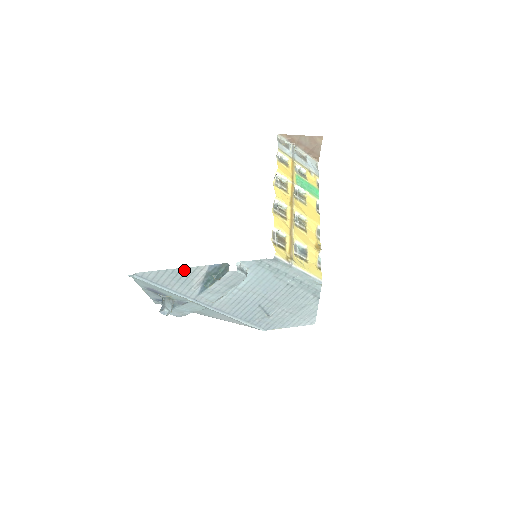
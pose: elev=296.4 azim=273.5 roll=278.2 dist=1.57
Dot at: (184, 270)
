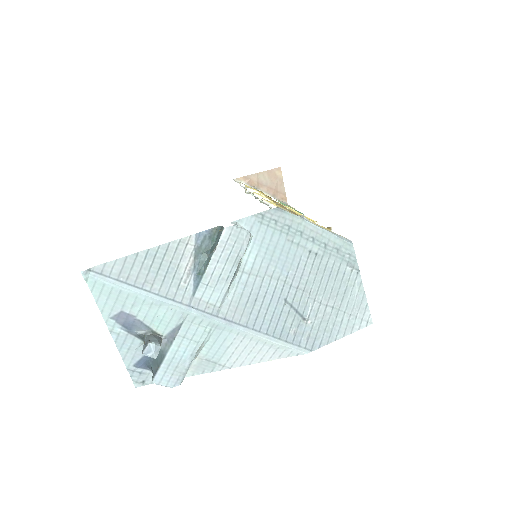
Dot at: (162, 250)
